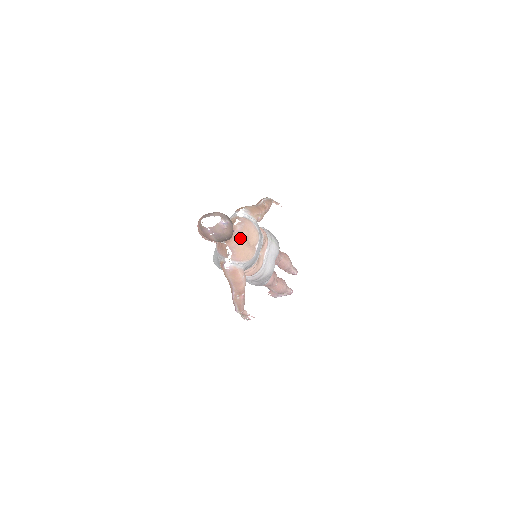
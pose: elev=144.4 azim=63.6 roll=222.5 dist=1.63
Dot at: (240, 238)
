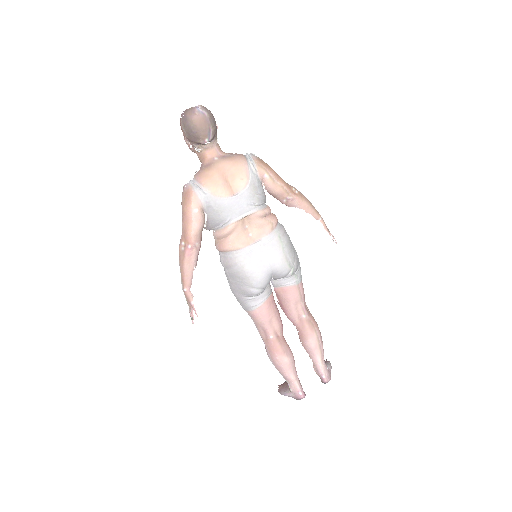
Dot at: (219, 161)
